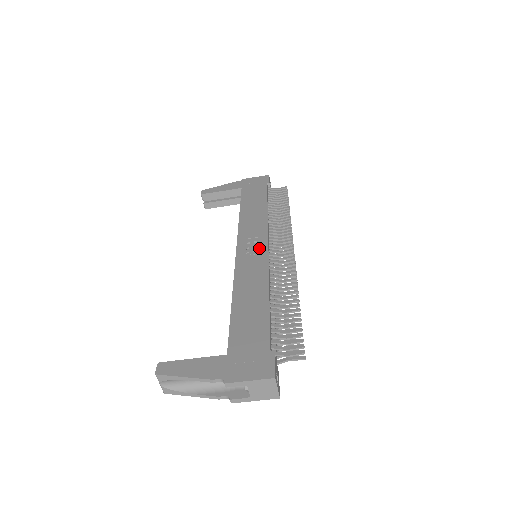
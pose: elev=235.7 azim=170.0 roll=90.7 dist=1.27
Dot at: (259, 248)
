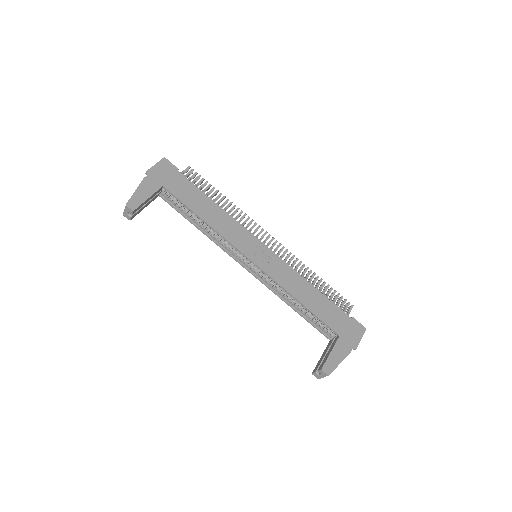
Dot at: (264, 251)
